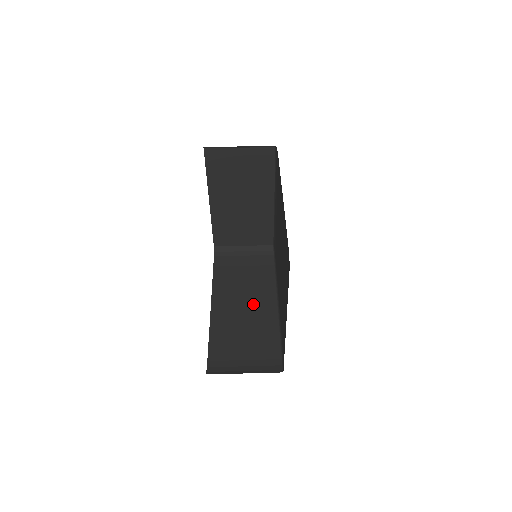
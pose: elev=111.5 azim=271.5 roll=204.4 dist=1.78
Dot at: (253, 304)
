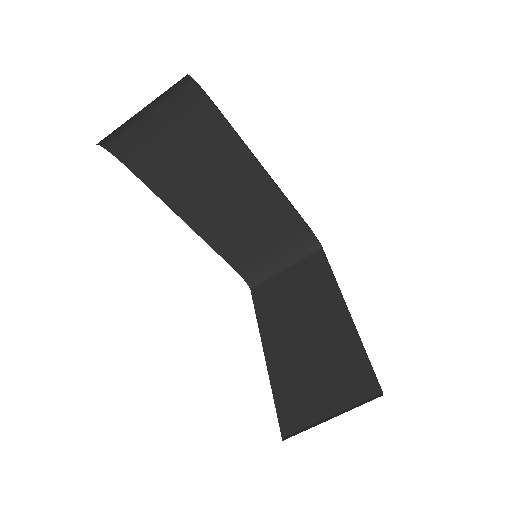
Dot at: (234, 190)
